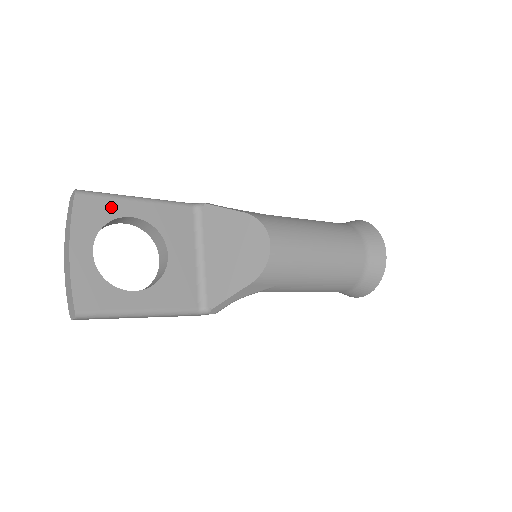
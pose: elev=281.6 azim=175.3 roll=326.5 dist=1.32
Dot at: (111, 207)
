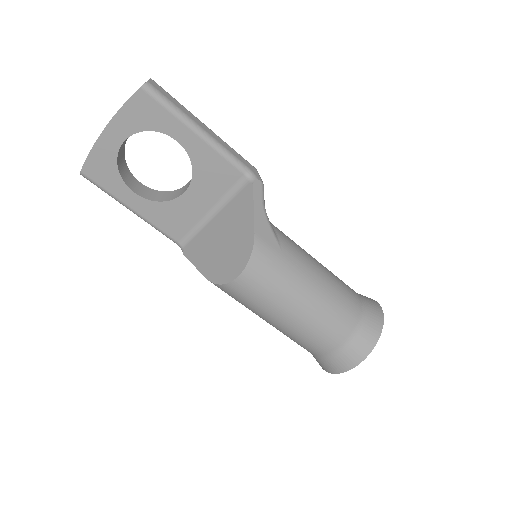
Dot at: (165, 121)
